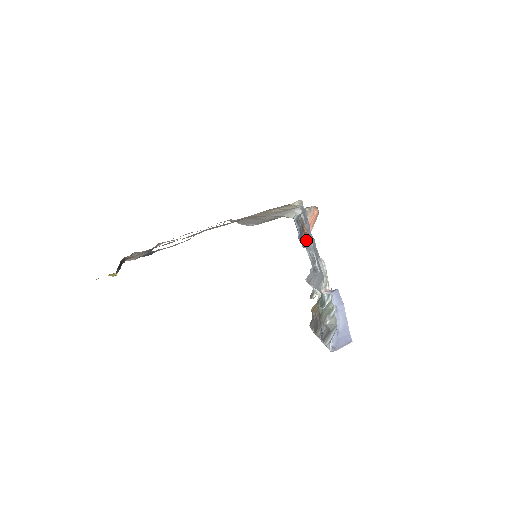
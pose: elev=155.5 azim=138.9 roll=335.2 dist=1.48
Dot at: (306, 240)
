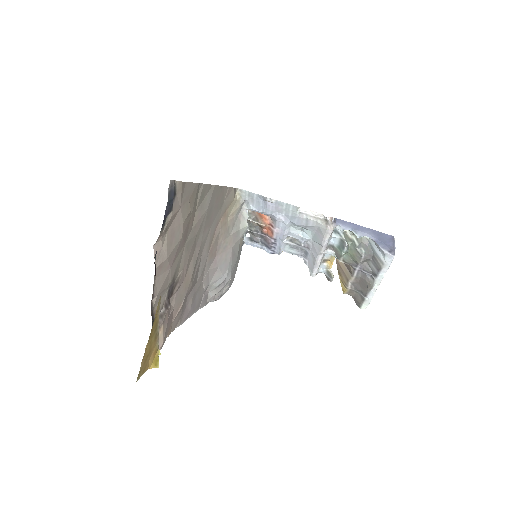
Dot at: (275, 230)
